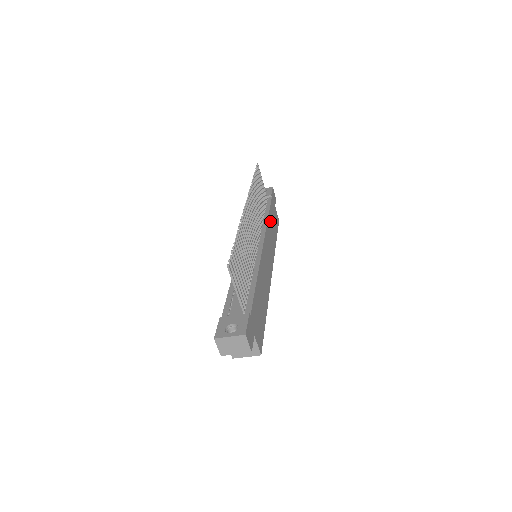
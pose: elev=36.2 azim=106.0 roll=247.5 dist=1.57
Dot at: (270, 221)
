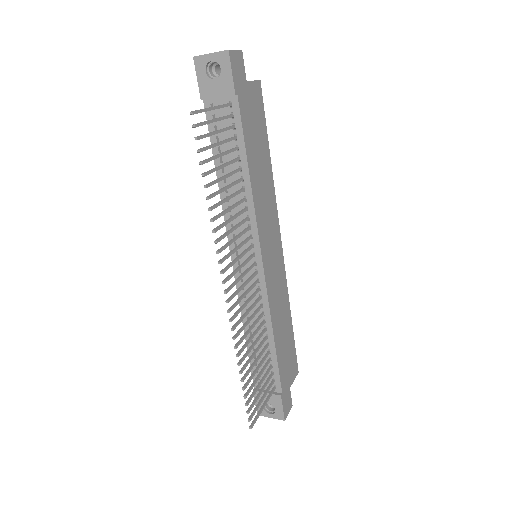
Dot at: (254, 170)
